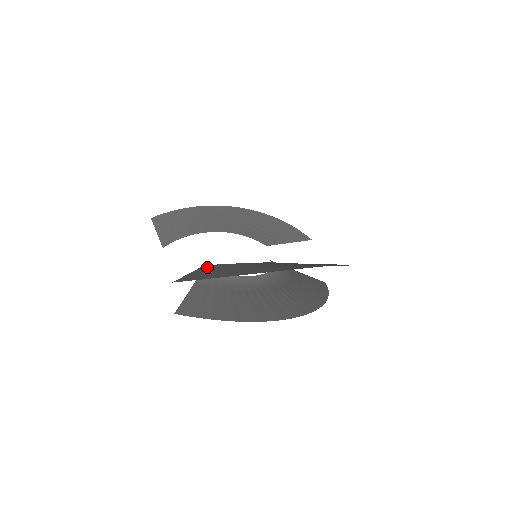
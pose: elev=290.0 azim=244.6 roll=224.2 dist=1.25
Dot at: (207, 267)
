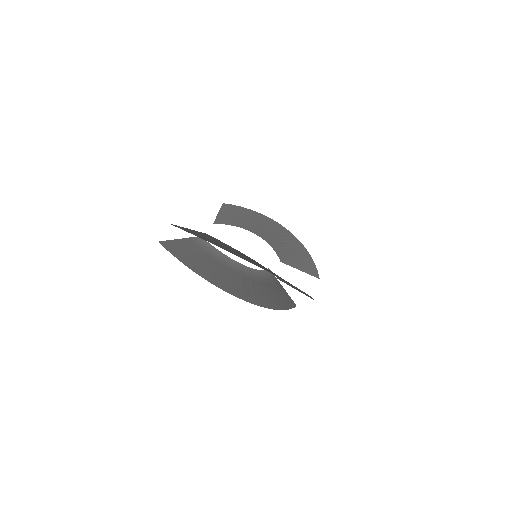
Dot at: (205, 234)
